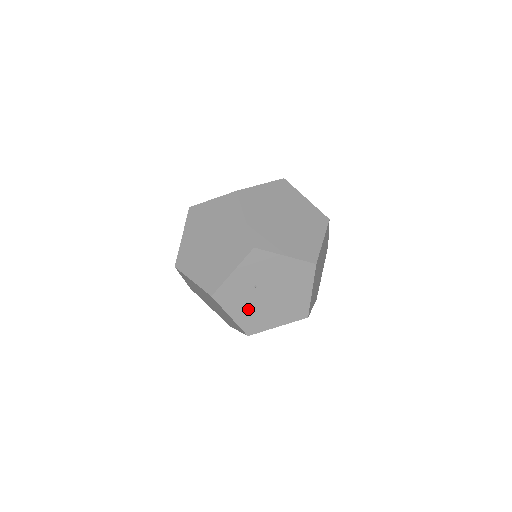
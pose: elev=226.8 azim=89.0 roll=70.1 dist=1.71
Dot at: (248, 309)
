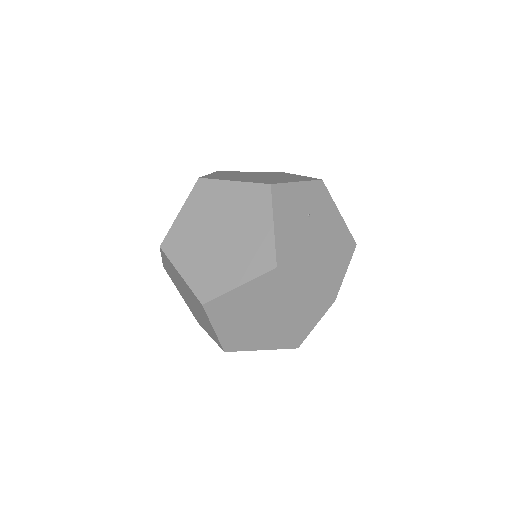
Dot at: (292, 233)
